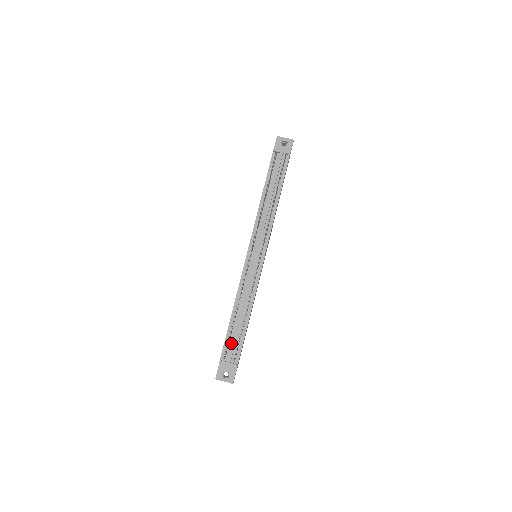
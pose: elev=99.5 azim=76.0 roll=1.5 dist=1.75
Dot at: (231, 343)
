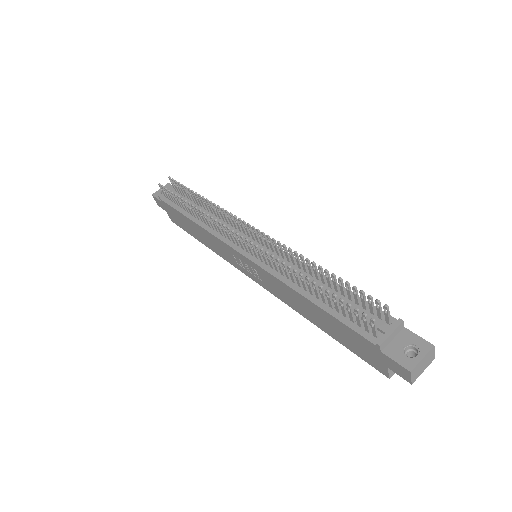
Dot at: occluded
